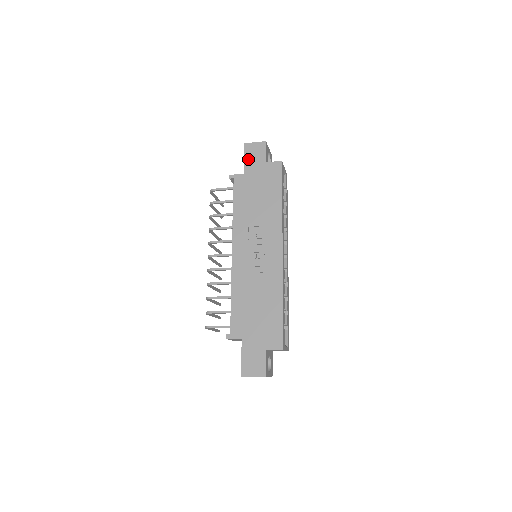
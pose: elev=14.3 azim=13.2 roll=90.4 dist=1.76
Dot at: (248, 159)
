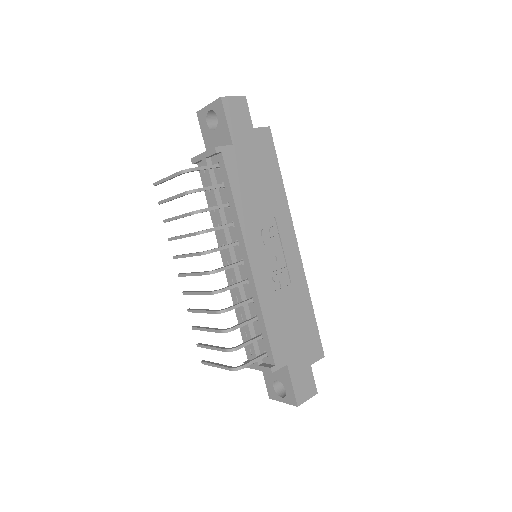
Dot at: (232, 122)
